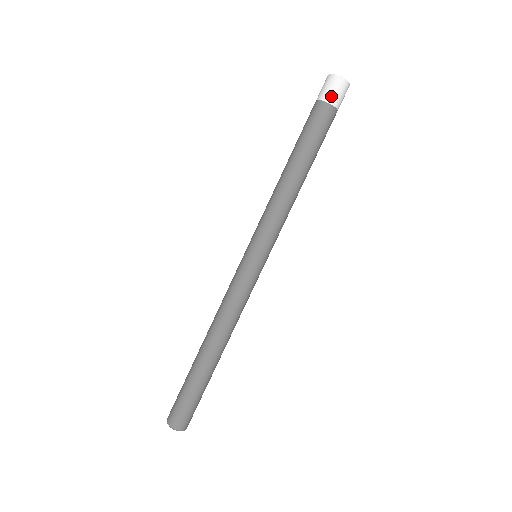
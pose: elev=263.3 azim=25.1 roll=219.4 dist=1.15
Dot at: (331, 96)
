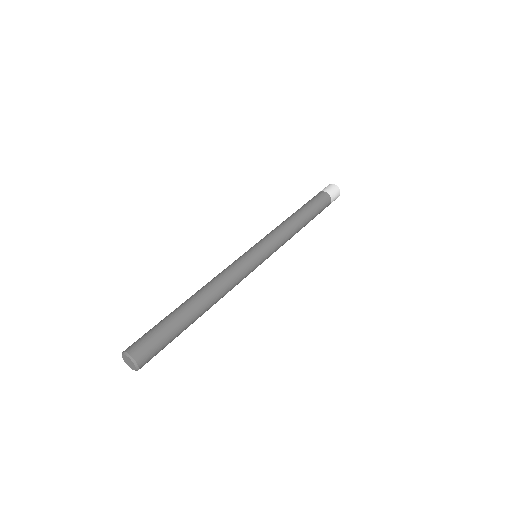
Dot at: (325, 189)
